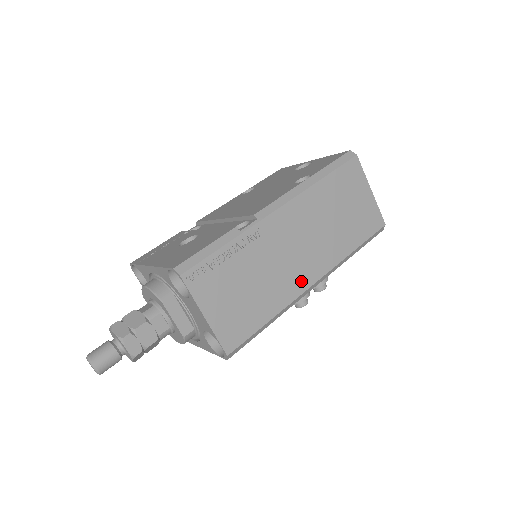
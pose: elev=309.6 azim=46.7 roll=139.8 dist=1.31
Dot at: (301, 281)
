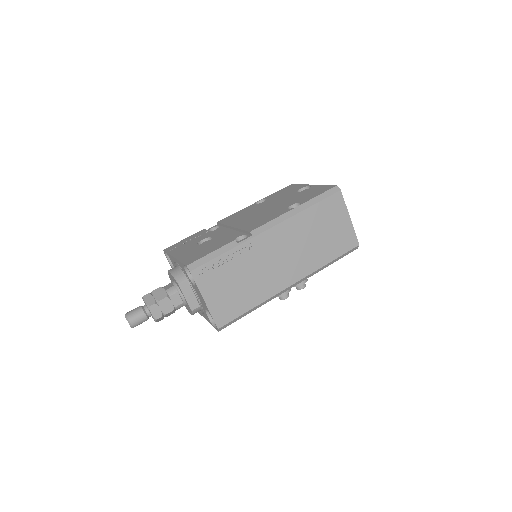
Dot at: (281, 282)
